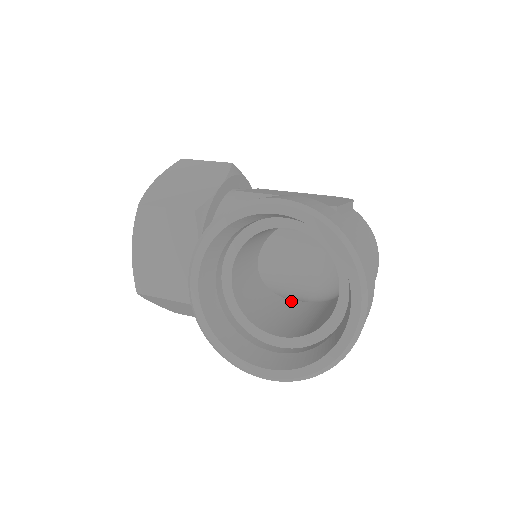
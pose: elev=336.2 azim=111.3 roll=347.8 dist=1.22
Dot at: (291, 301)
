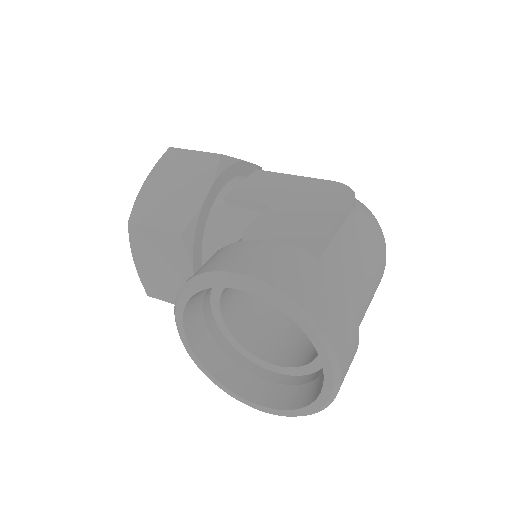
Dot at: occluded
